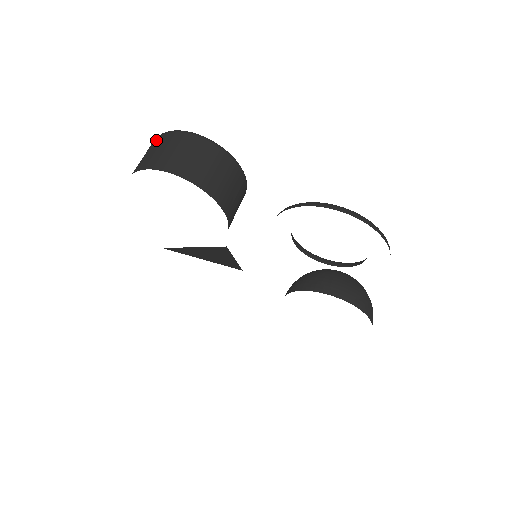
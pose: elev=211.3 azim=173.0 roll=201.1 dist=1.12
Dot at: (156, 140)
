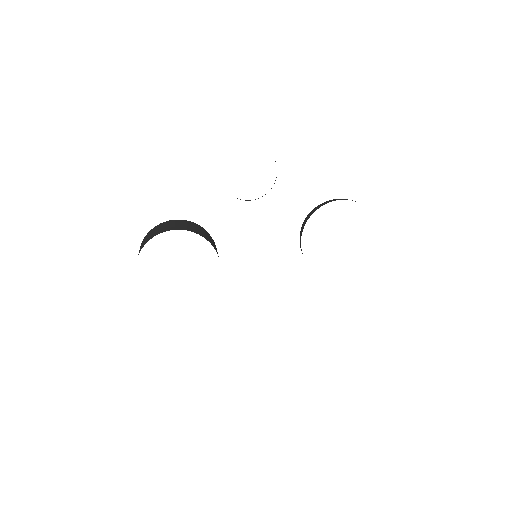
Dot at: occluded
